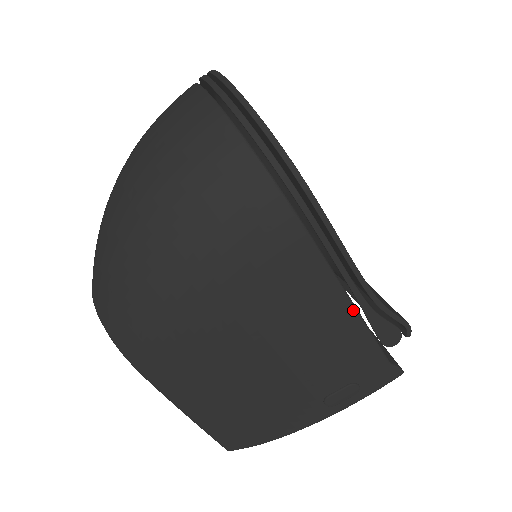
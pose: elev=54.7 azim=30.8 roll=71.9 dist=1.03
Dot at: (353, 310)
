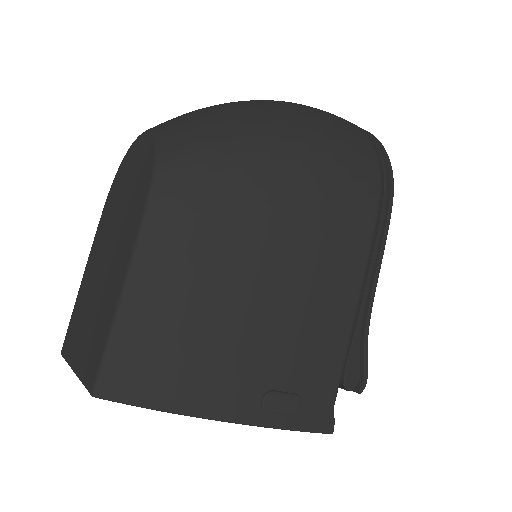
Dot at: (354, 314)
